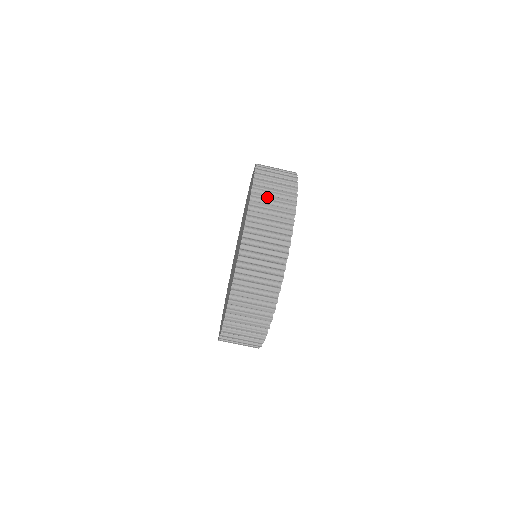
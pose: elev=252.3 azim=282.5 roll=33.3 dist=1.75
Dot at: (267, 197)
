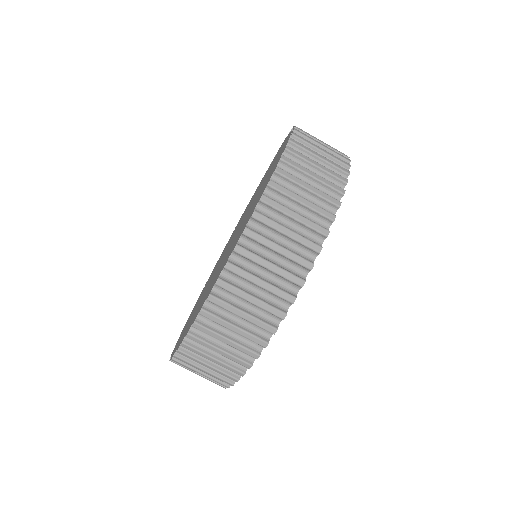
Dot at: (313, 136)
